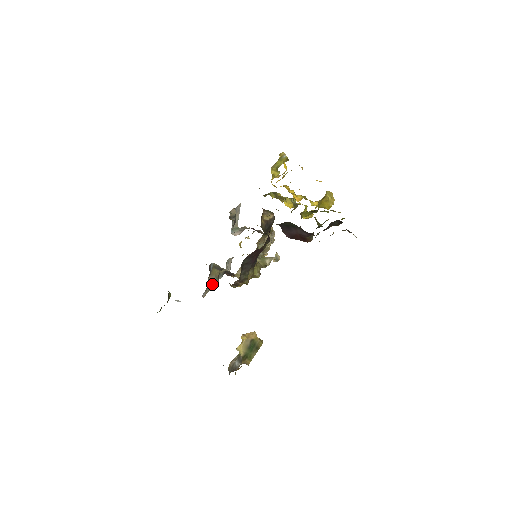
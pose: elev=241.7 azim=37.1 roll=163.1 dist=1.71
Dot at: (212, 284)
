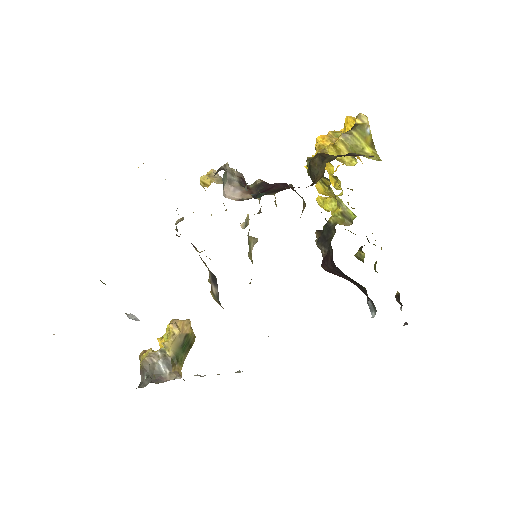
Dot at: occluded
